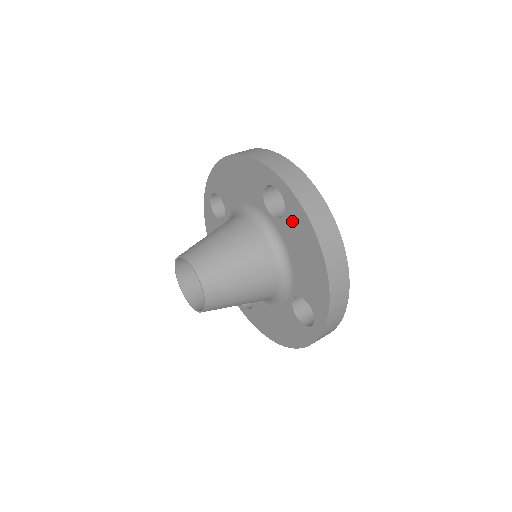
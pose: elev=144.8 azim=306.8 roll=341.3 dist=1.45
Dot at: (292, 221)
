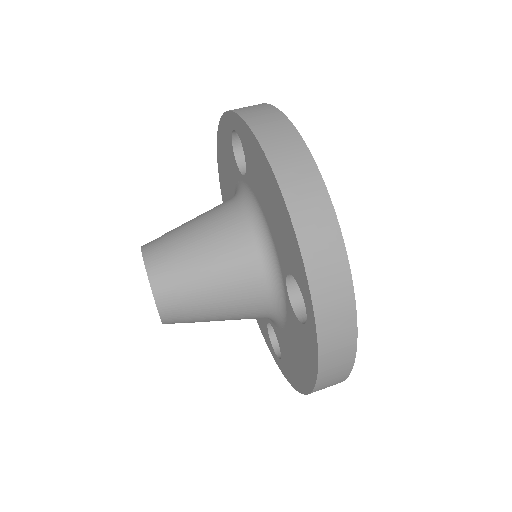
Dot at: (249, 157)
